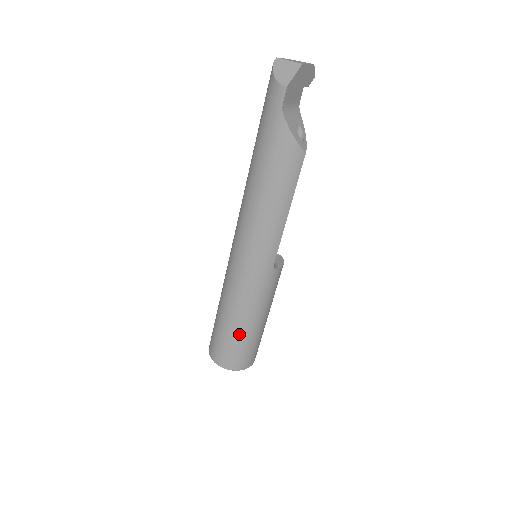
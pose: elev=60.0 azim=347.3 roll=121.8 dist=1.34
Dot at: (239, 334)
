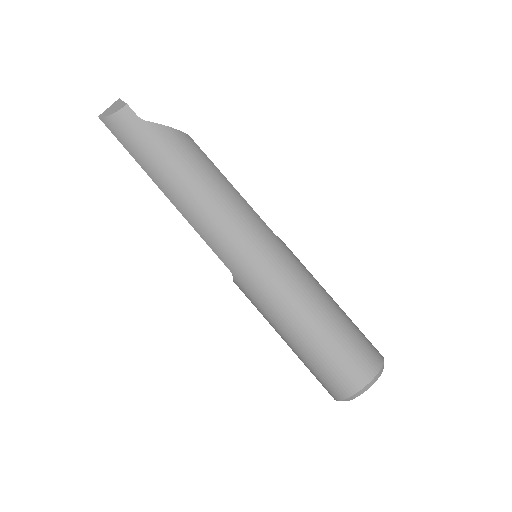
Dot at: (336, 322)
